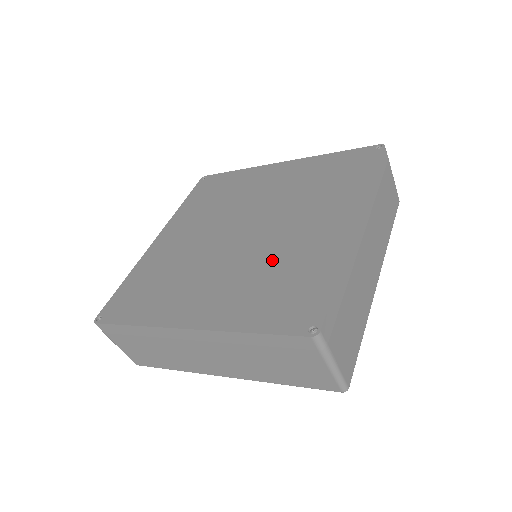
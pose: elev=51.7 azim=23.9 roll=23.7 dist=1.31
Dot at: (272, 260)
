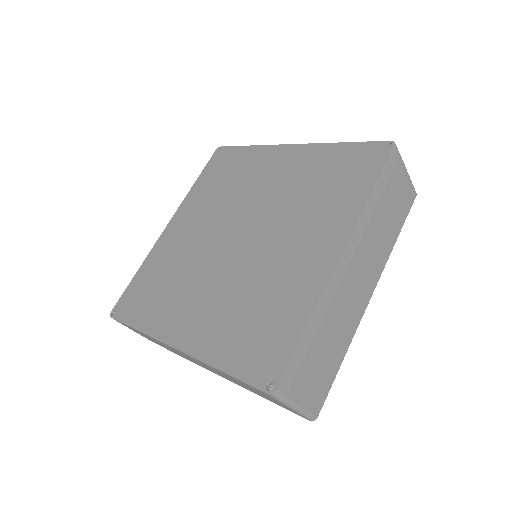
Dot at: (255, 285)
